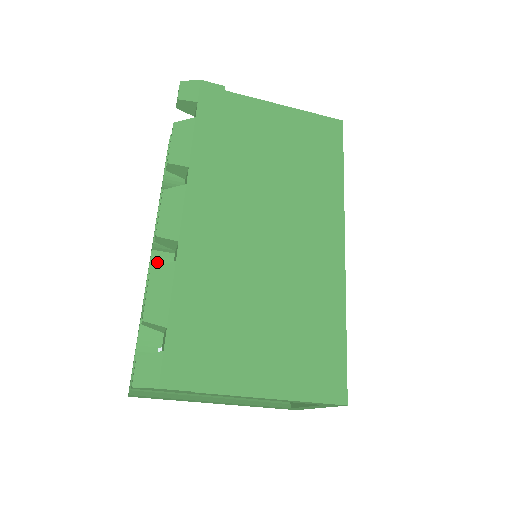
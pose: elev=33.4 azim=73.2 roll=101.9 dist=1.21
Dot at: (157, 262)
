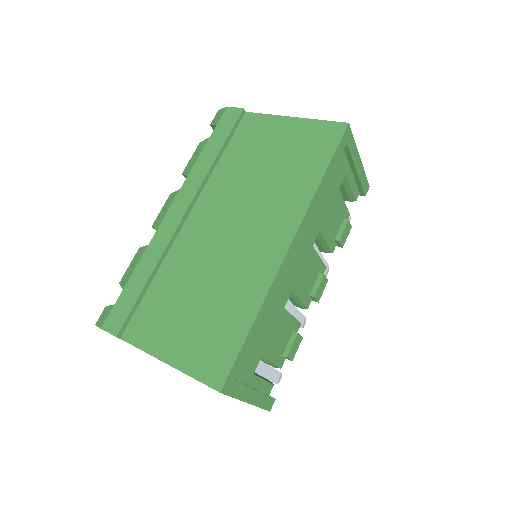
Dot at: occluded
